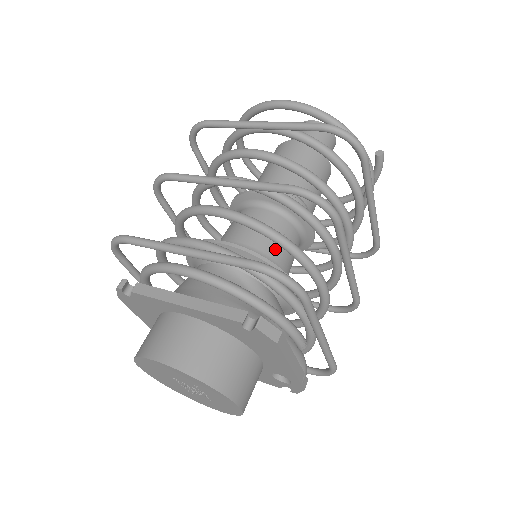
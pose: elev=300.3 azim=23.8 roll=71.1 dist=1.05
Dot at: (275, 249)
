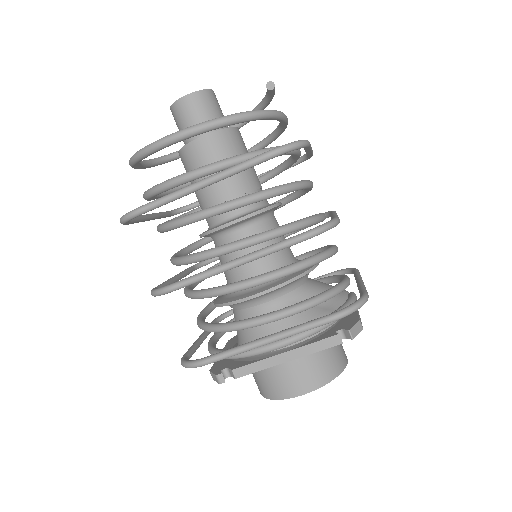
Dot at: (280, 252)
